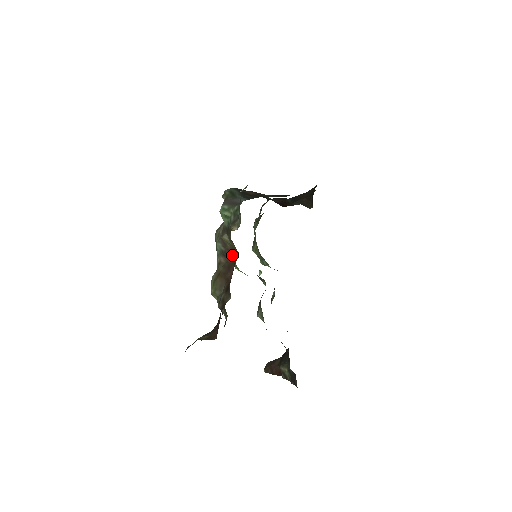
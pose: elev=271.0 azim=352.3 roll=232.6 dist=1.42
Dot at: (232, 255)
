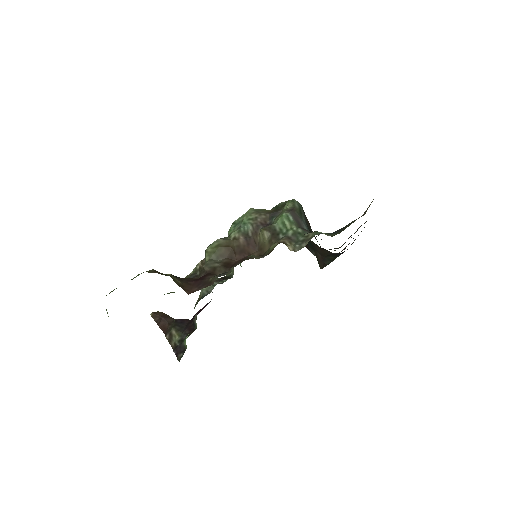
Dot at: (254, 247)
